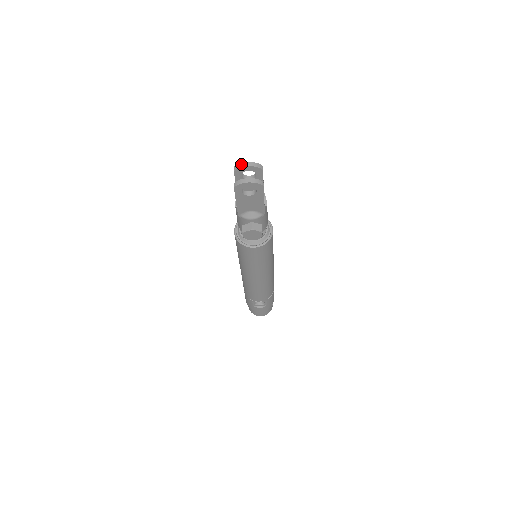
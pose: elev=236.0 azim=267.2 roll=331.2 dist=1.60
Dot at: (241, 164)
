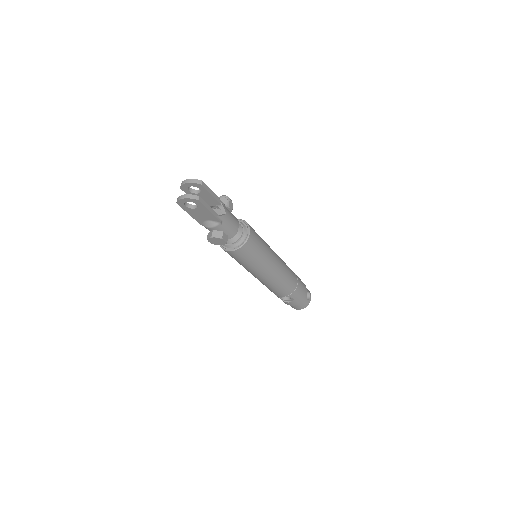
Dot at: (183, 181)
